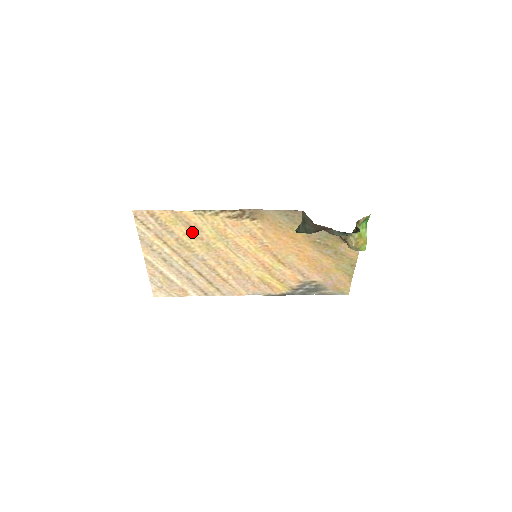
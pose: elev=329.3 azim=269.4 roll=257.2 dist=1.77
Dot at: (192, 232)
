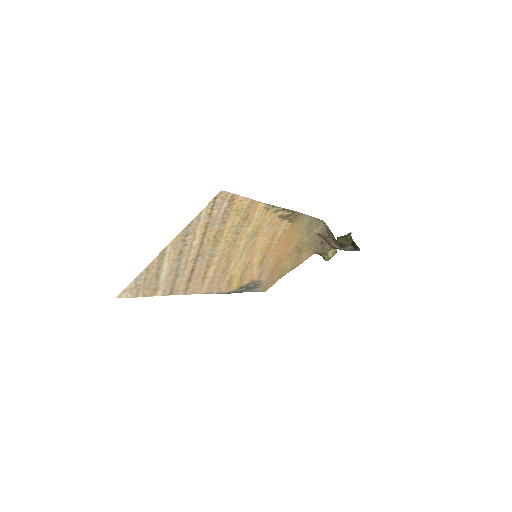
Dot at: (239, 225)
